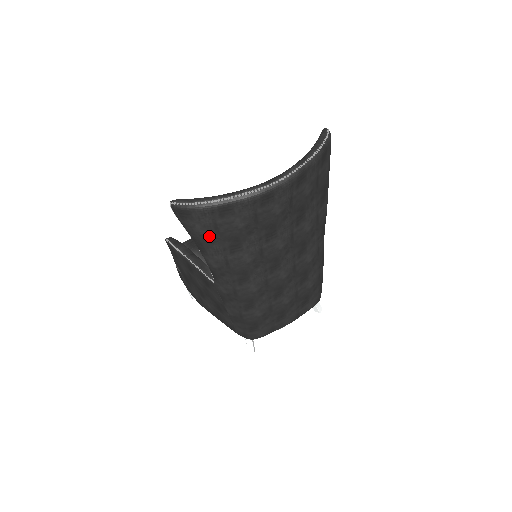
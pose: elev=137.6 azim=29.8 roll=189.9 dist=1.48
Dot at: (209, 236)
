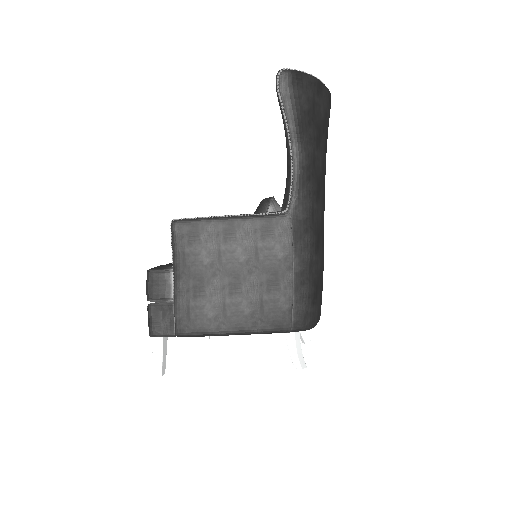
Dot at: (308, 114)
